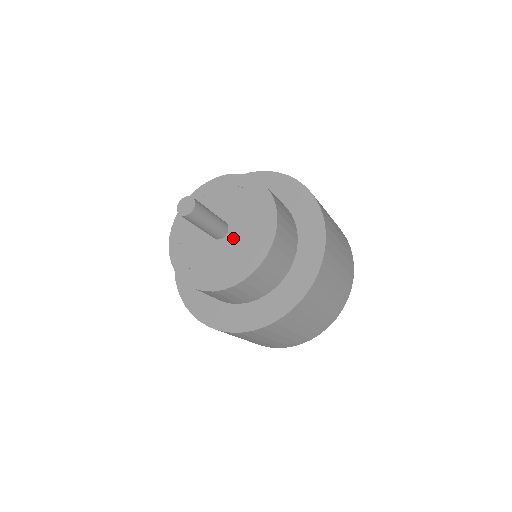
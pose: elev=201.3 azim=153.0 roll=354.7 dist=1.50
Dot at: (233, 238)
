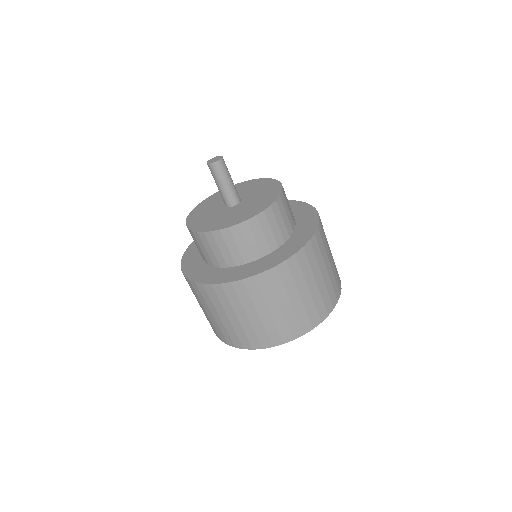
Dot at: (231, 210)
